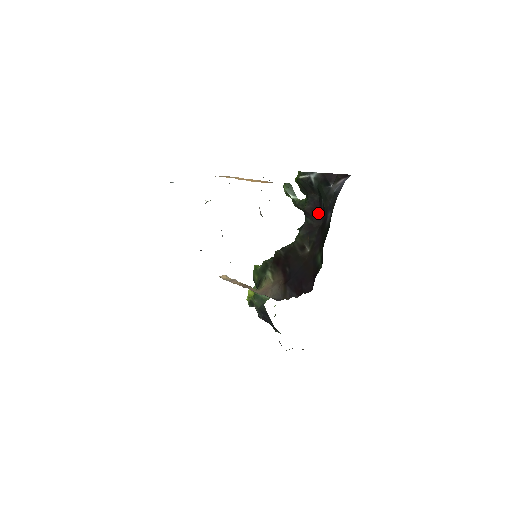
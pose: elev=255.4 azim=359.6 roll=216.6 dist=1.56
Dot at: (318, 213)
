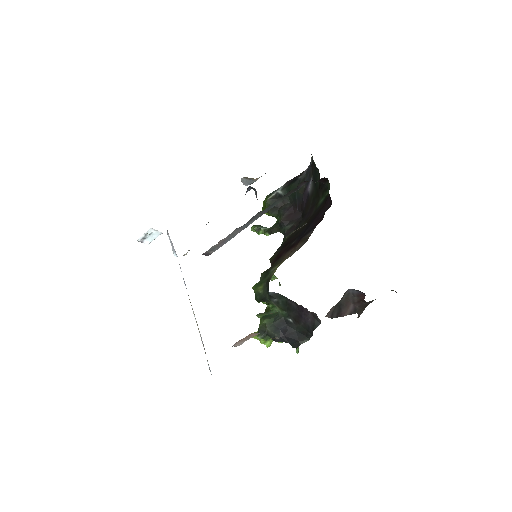
Dot at: (295, 215)
